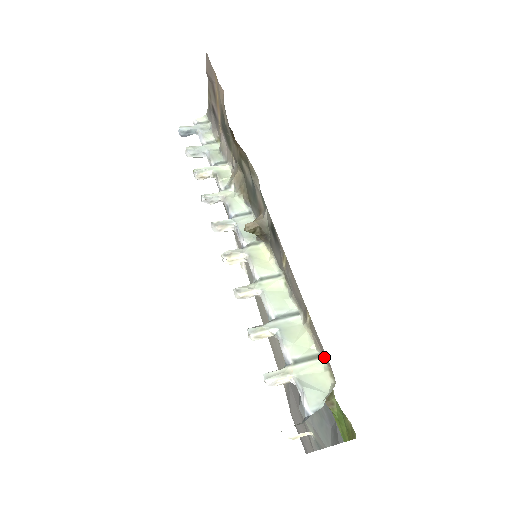
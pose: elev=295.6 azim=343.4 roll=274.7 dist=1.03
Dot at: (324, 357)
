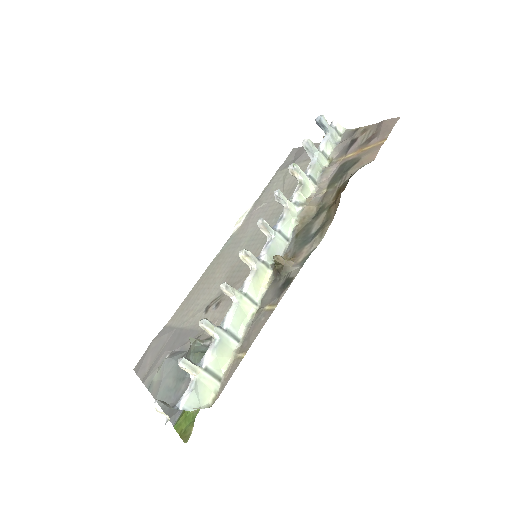
Dot at: (222, 385)
